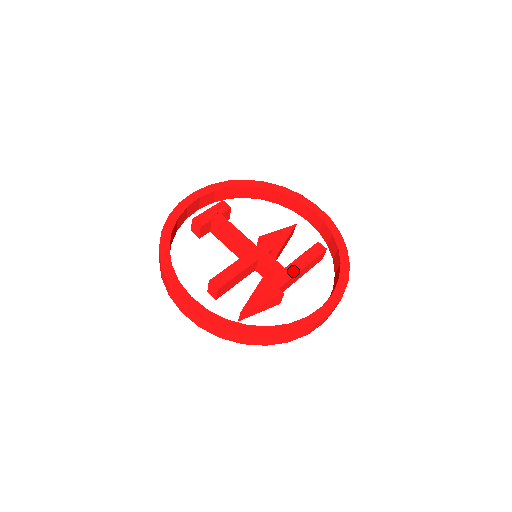
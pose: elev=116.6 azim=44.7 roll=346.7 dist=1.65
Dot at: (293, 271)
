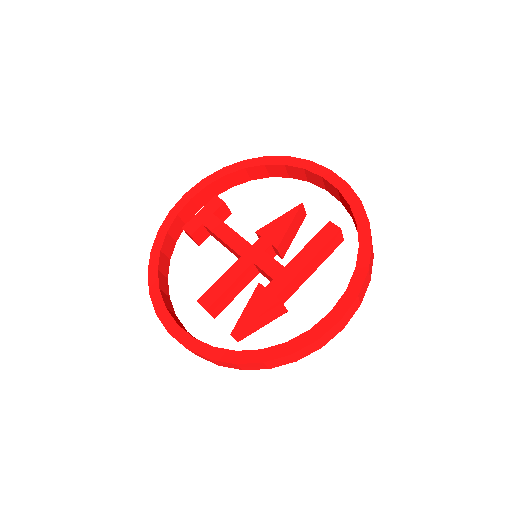
Dot at: (295, 269)
